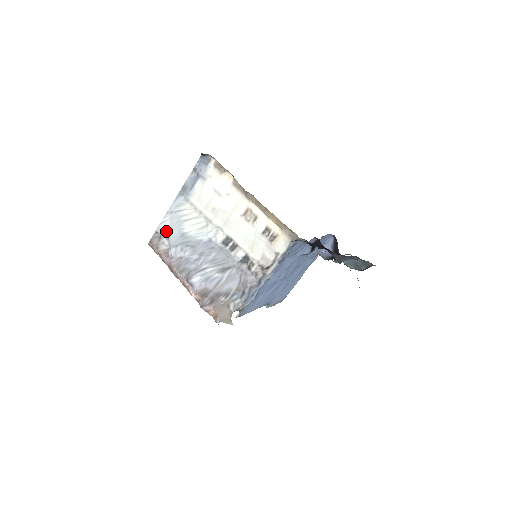
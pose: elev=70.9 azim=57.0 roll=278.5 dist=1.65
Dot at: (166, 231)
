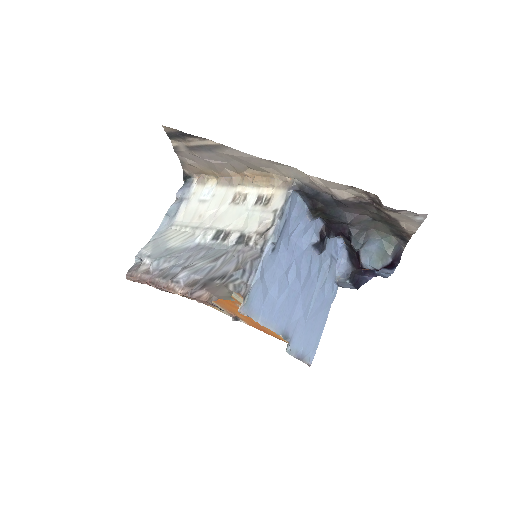
Dot at: (147, 252)
